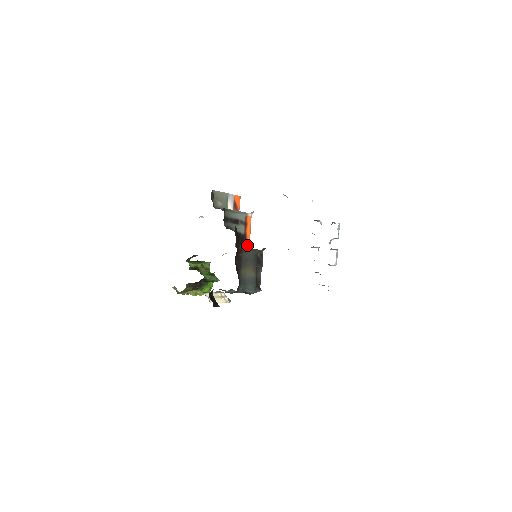
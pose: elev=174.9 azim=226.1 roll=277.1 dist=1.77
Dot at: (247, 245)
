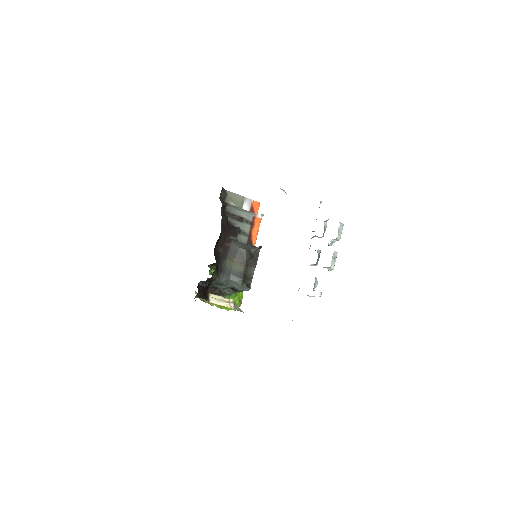
Dot at: occluded
